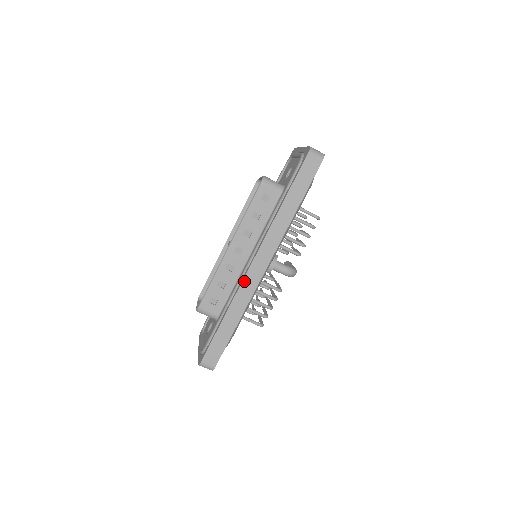
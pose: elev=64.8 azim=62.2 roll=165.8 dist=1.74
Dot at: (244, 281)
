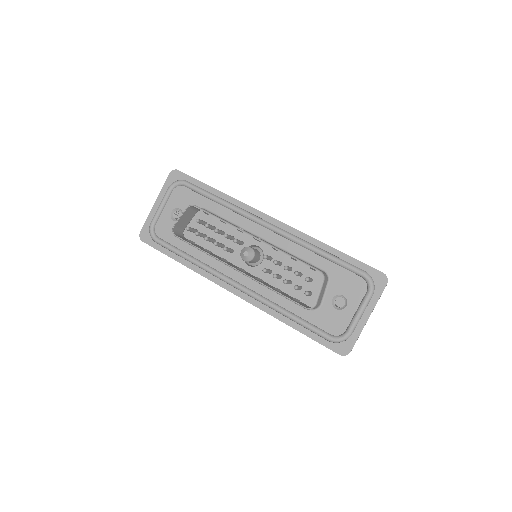
Dot at: occluded
